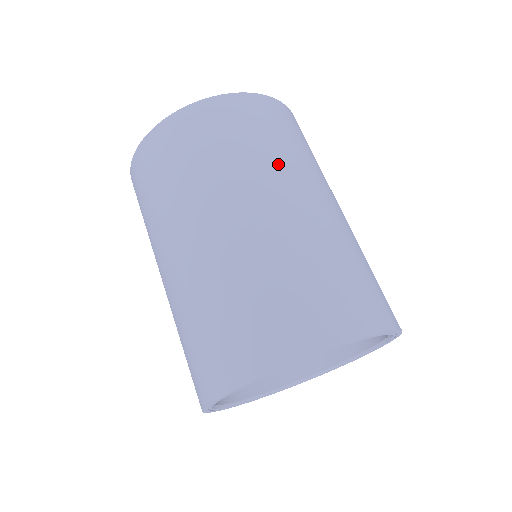
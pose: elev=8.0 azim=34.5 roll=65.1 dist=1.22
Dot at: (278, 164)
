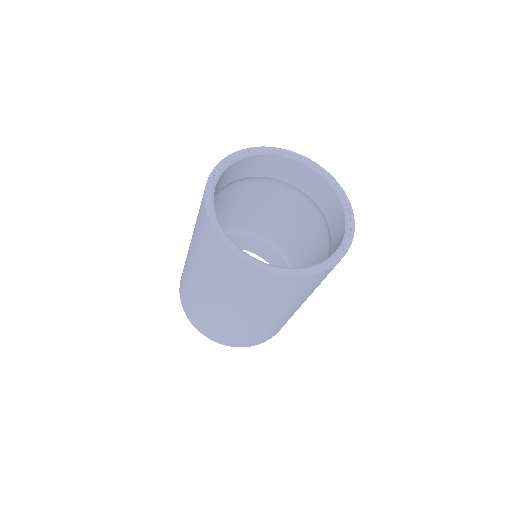
Dot at: occluded
